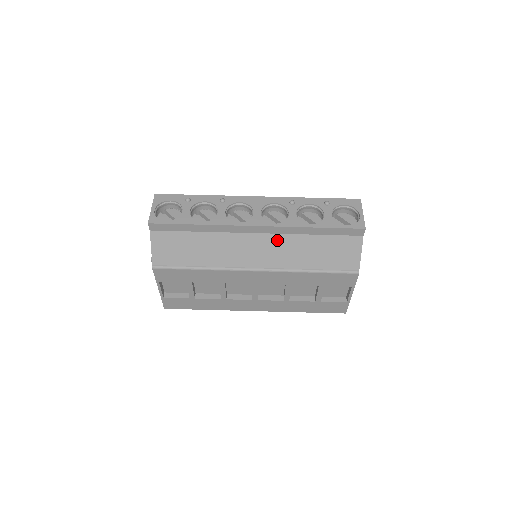
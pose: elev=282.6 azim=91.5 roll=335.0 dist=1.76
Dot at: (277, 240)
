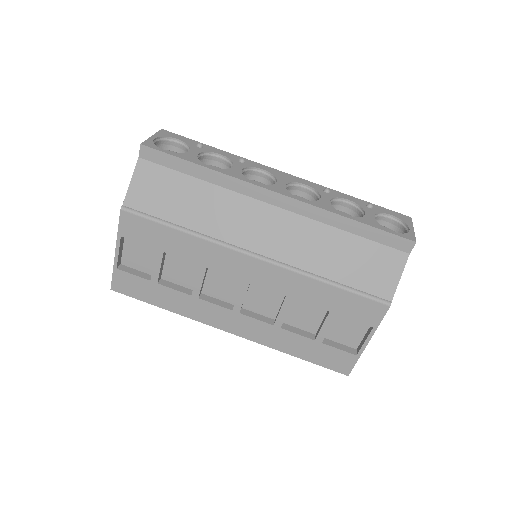
Dot at: (297, 223)
